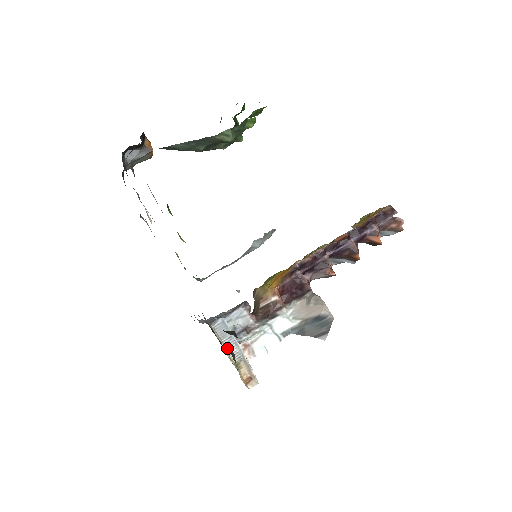
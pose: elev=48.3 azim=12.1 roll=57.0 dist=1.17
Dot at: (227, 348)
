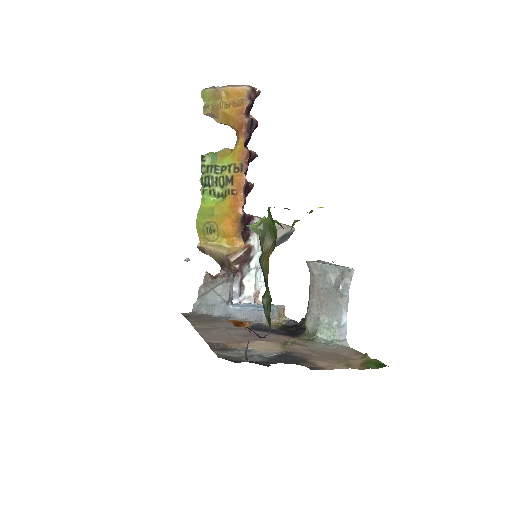
Dot at: (295, 325)
